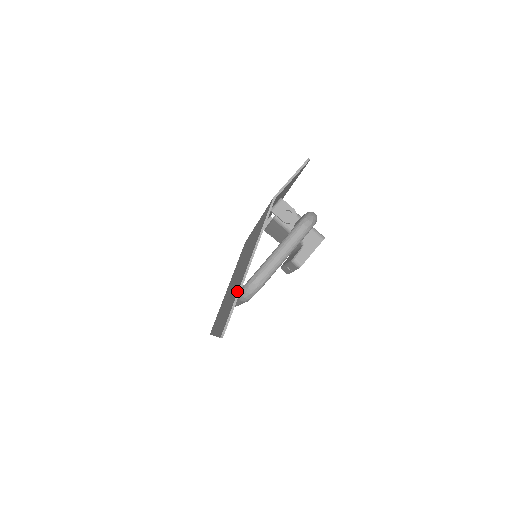
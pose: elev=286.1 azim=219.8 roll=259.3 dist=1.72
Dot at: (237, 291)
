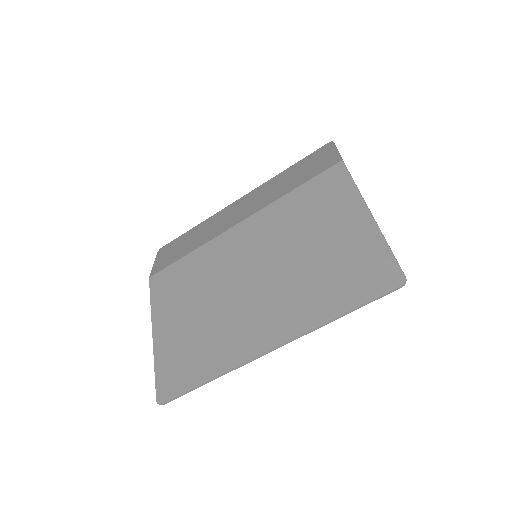
Dot at: (376, 239)
